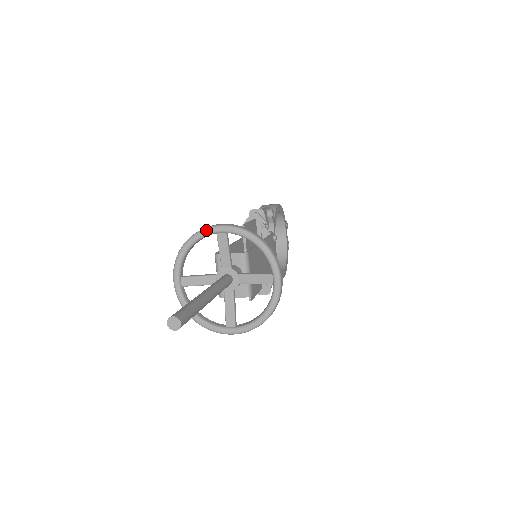
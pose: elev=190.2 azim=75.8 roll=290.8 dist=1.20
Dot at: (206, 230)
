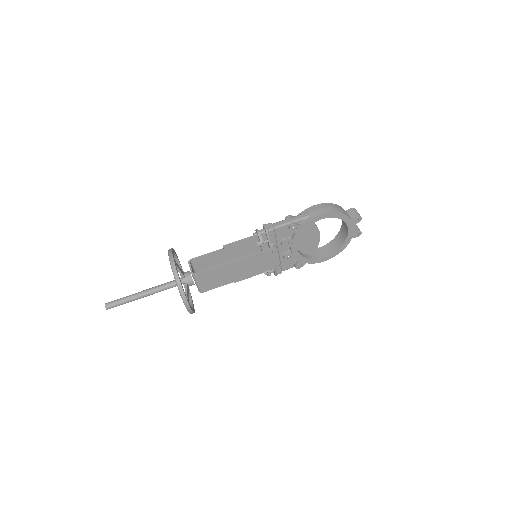
Dot at: (168, 255)
